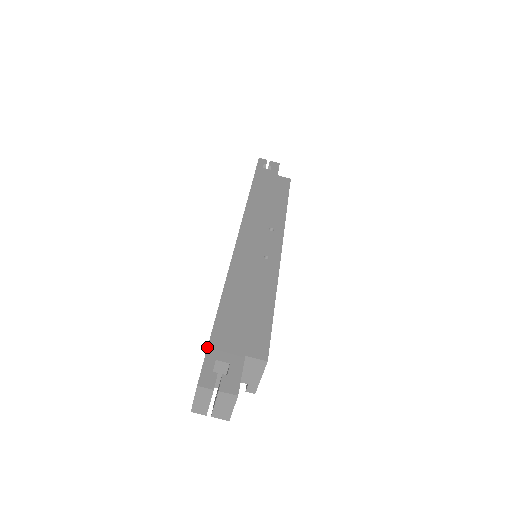
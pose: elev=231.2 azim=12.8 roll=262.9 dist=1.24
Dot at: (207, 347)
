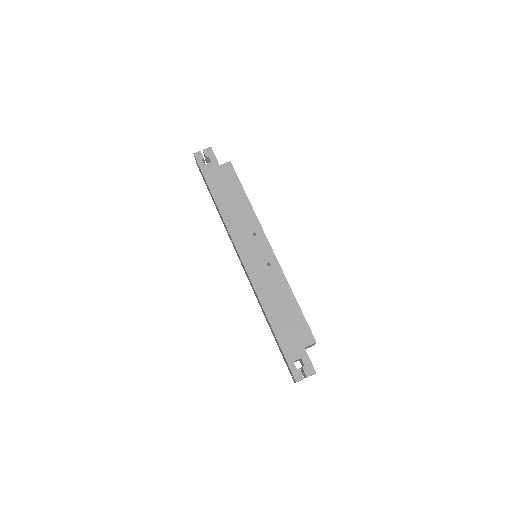
Dot at: (284, 357)
